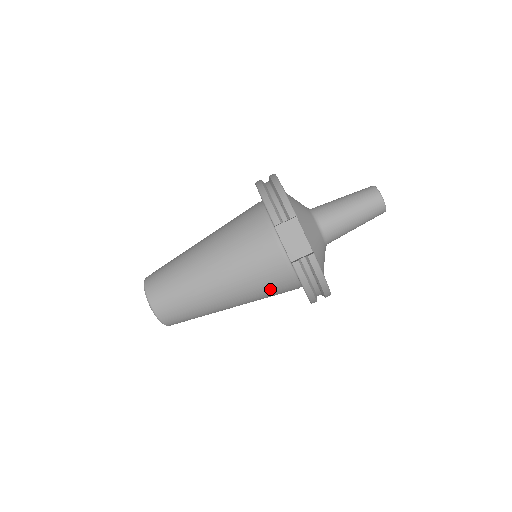
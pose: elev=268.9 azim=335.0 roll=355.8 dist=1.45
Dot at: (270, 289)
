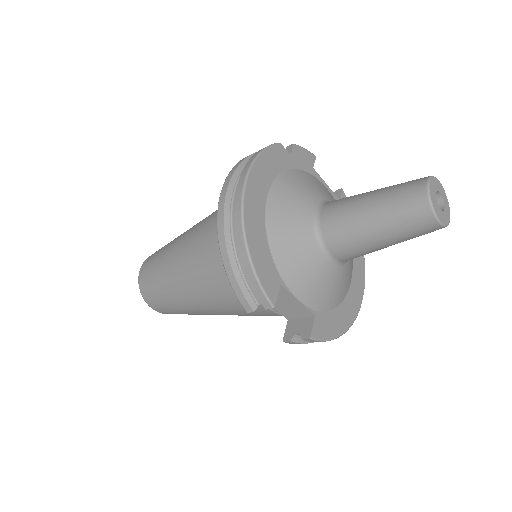
Dot at: occluded
